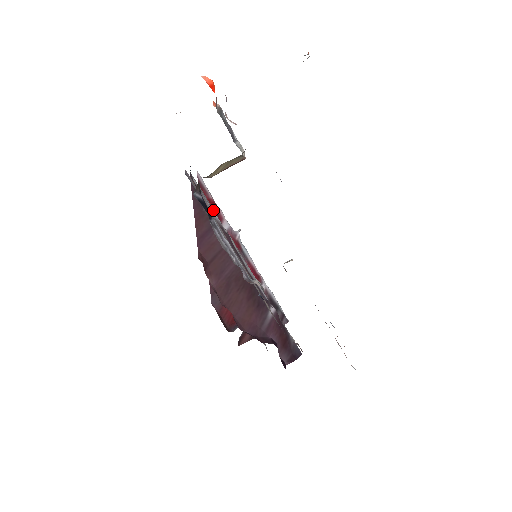
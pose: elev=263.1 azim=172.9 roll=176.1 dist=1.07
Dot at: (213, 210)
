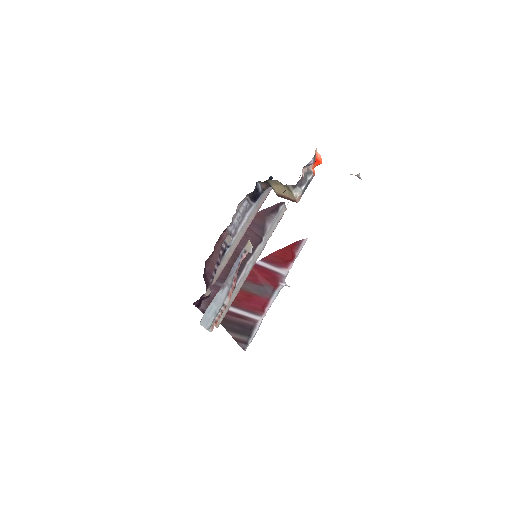
Dot at: (272, 227)
